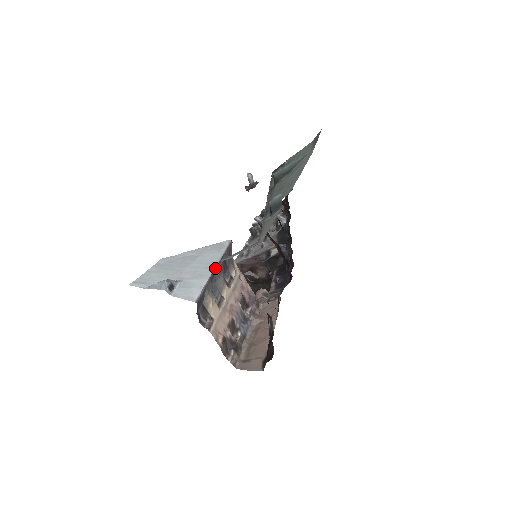
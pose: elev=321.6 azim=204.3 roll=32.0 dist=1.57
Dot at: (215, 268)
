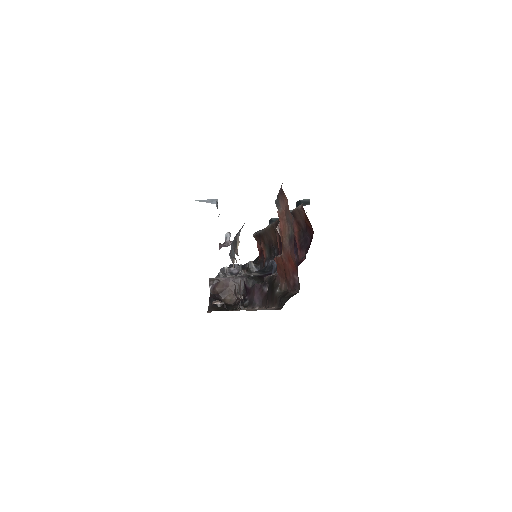
Dot at: occluded
